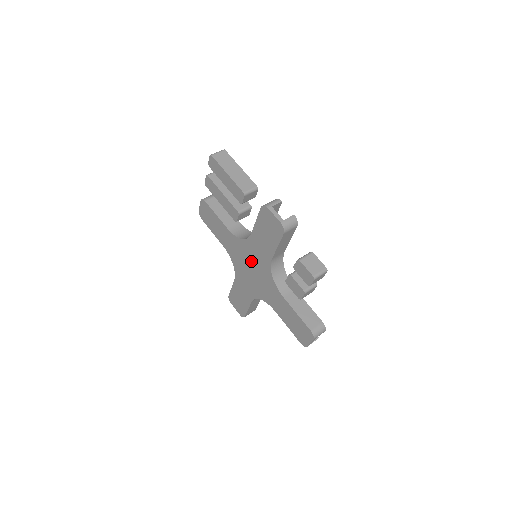
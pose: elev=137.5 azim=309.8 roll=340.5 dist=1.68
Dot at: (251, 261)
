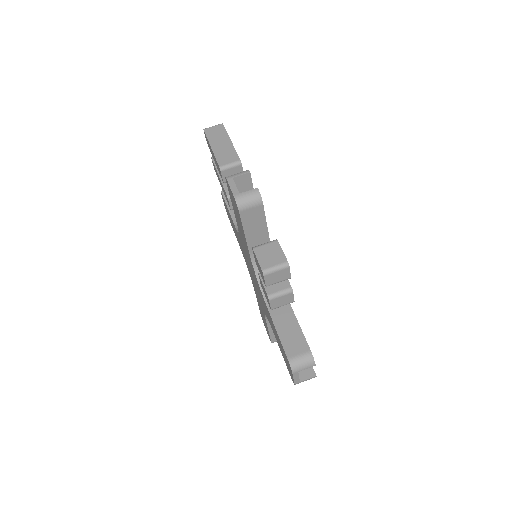
Dot at: (248, 262)
